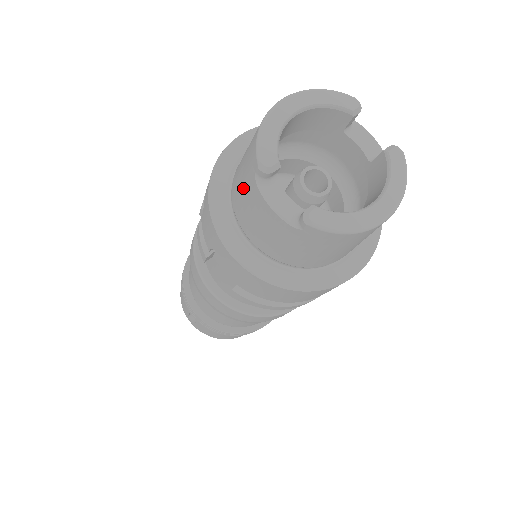
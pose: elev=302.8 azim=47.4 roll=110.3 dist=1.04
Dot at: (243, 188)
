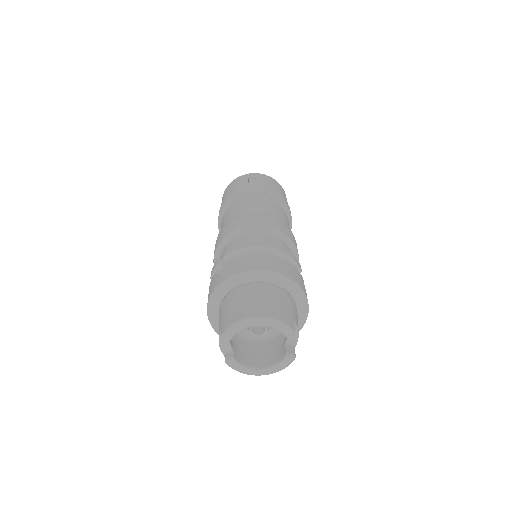
Dot at: (221, 317)
